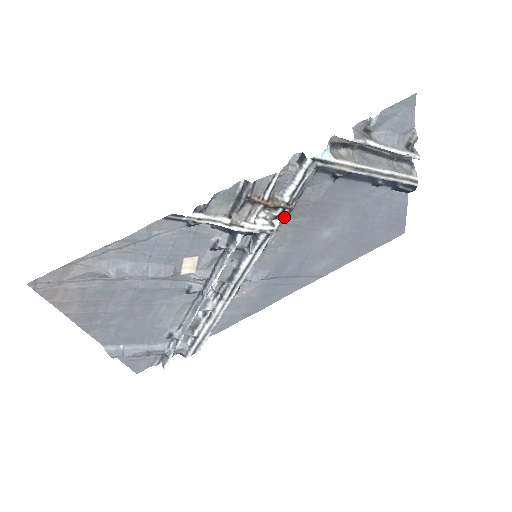
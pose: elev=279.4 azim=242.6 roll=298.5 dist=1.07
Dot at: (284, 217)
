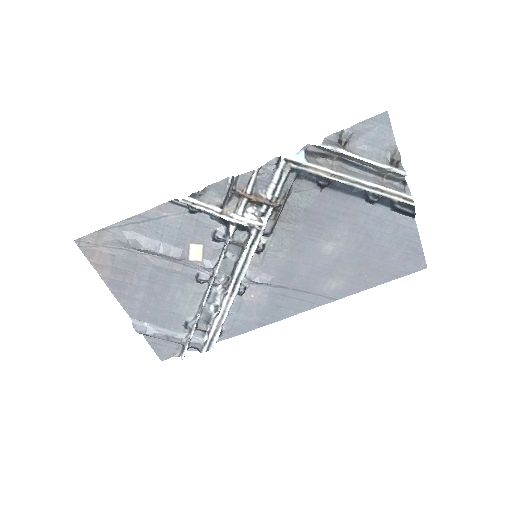
Dot at: (273, 217)
